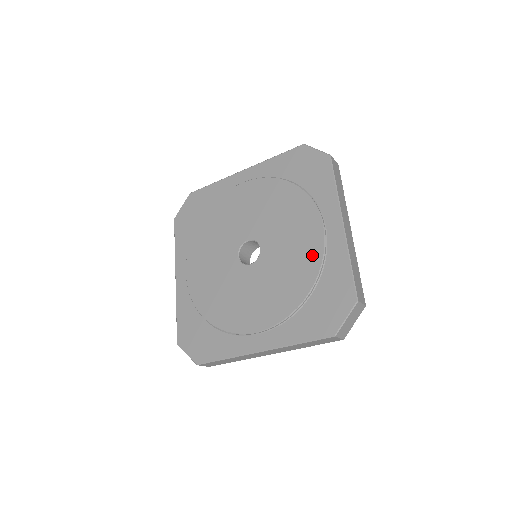
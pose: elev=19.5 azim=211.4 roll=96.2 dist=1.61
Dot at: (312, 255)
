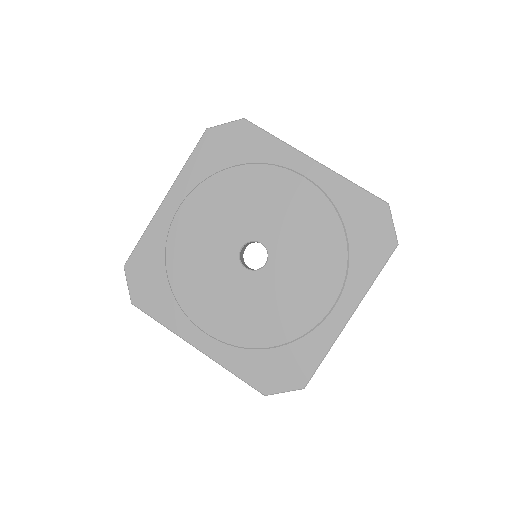
Dot at: (316, 205)
